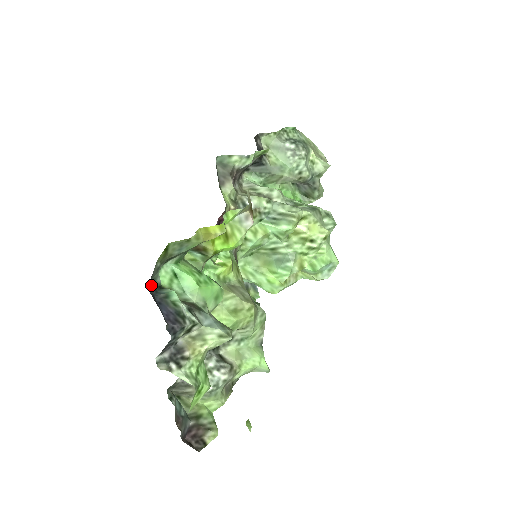
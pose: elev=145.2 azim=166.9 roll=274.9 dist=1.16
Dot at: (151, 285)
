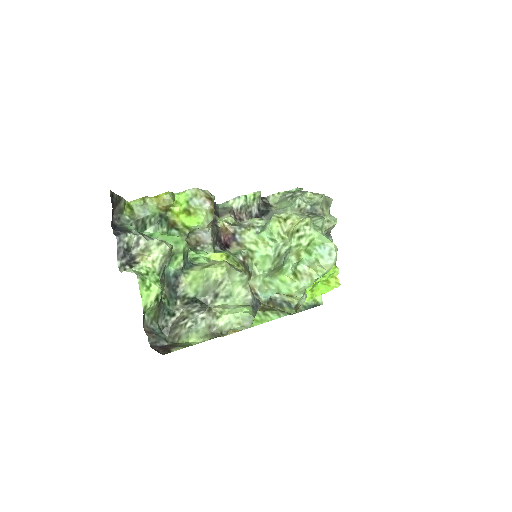
Dot at: (118, 224)
